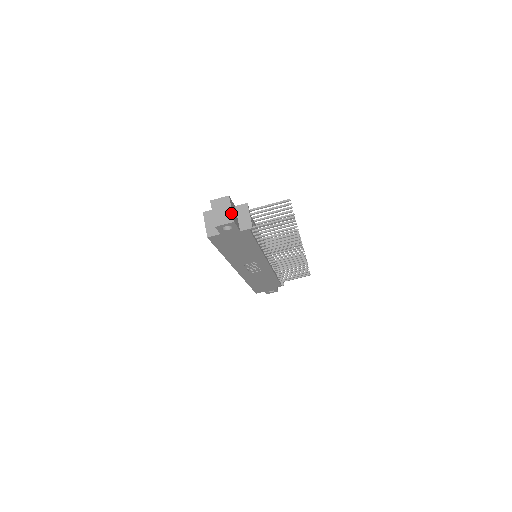
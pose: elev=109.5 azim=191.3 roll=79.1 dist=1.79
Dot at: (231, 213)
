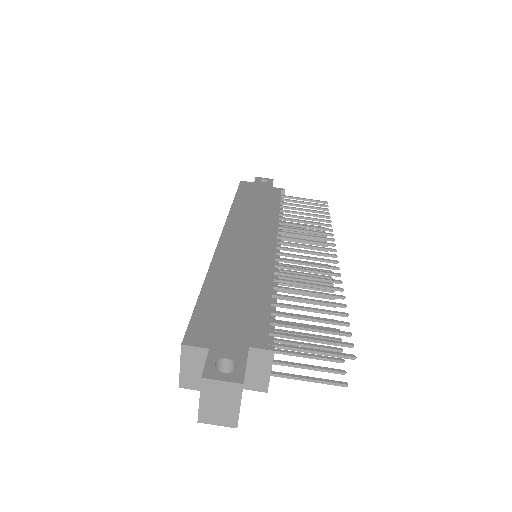
Dot at: (236, 414)
